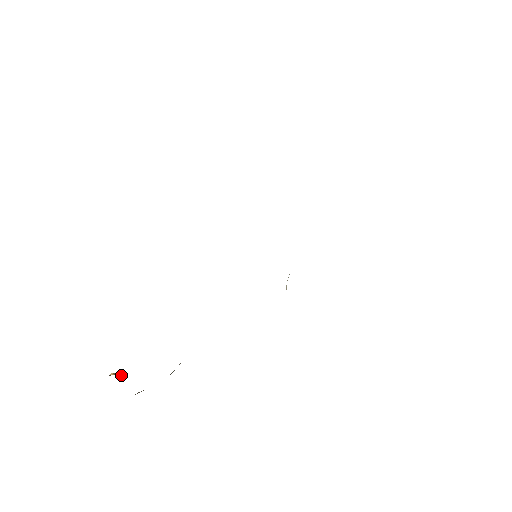
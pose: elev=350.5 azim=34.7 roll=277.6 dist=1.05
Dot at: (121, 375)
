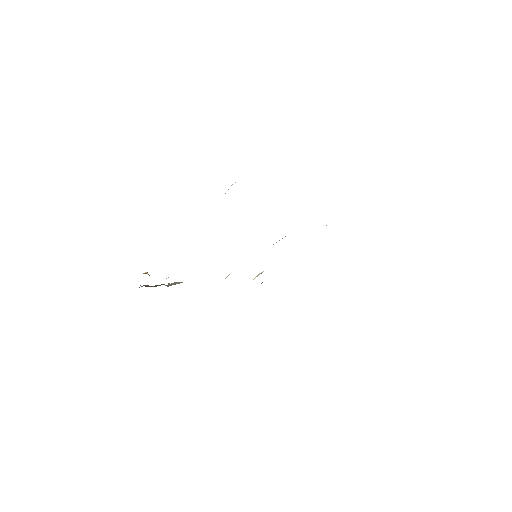
Dot at: occluded
